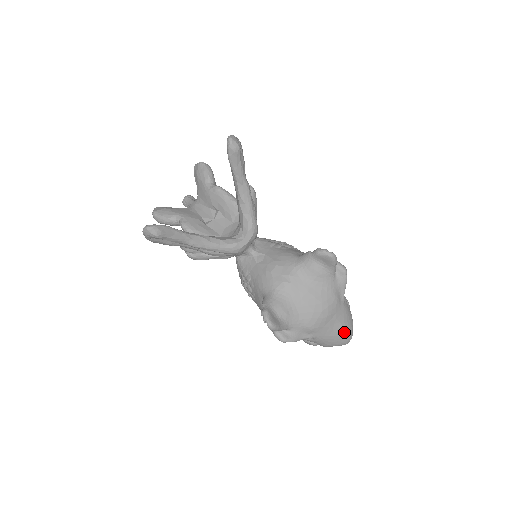
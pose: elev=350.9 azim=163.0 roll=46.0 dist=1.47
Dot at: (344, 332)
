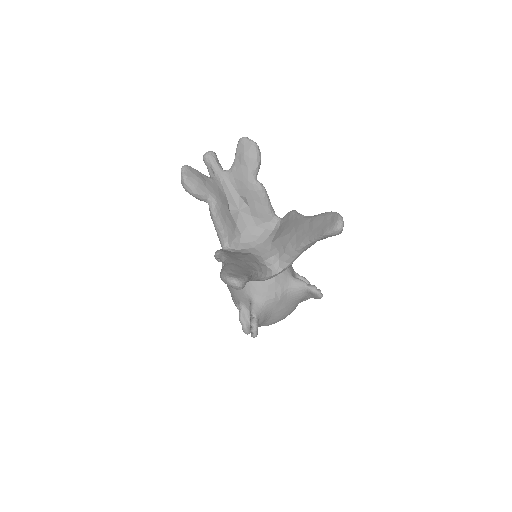
Dot at: occluded
